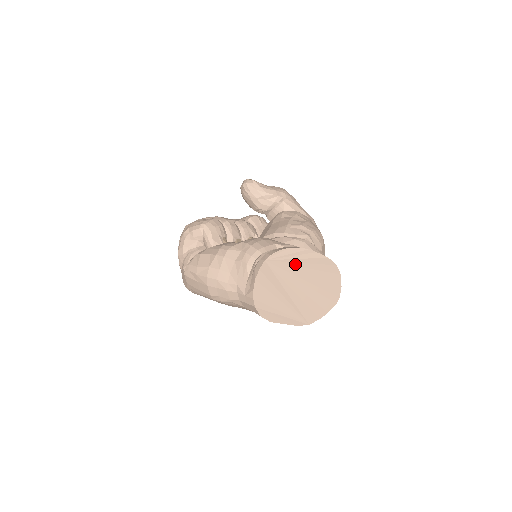
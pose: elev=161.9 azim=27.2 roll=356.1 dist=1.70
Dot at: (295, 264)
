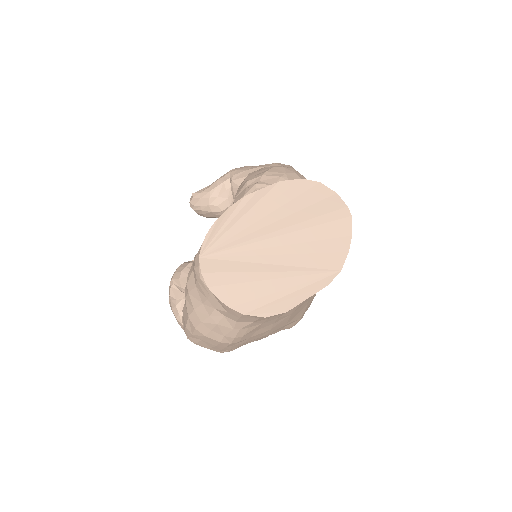
Dot at: (243, 227)
